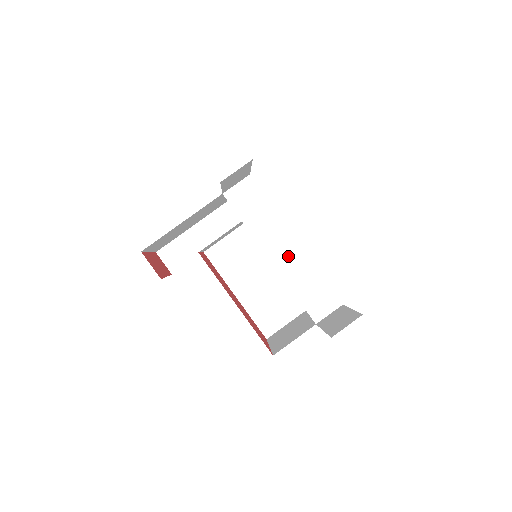
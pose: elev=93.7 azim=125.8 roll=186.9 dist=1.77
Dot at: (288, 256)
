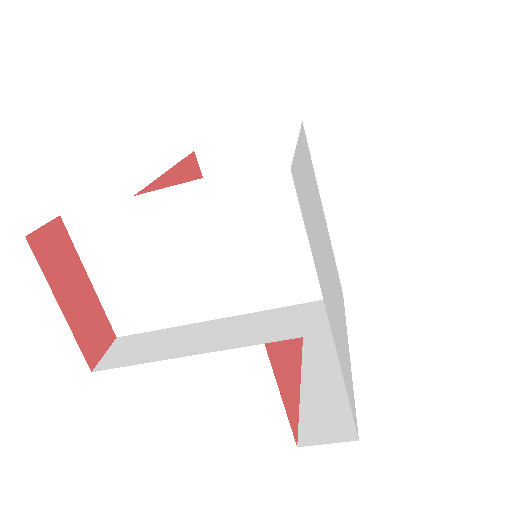
Dot at: occluded
